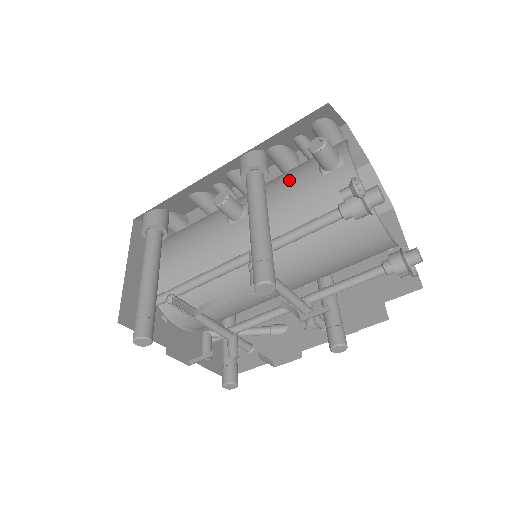
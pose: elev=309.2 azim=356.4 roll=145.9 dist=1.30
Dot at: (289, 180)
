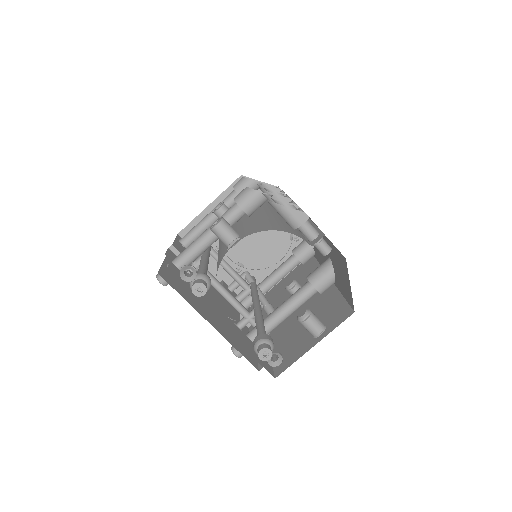
Dot at: (238, 228)
